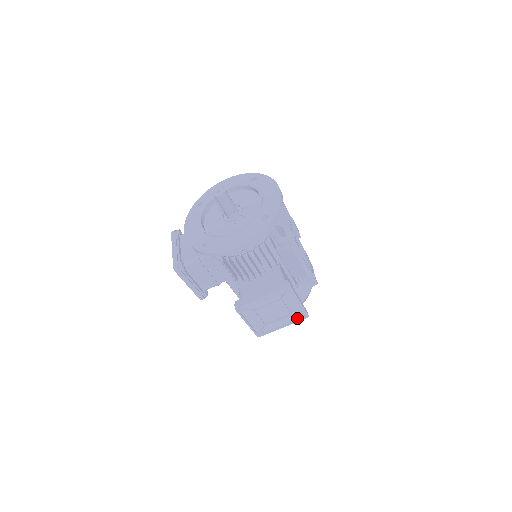
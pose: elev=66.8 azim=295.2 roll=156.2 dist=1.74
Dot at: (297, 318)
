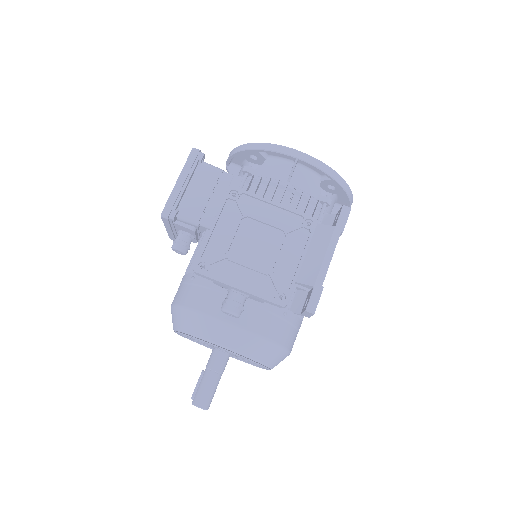
Dot at: (269, 295)
